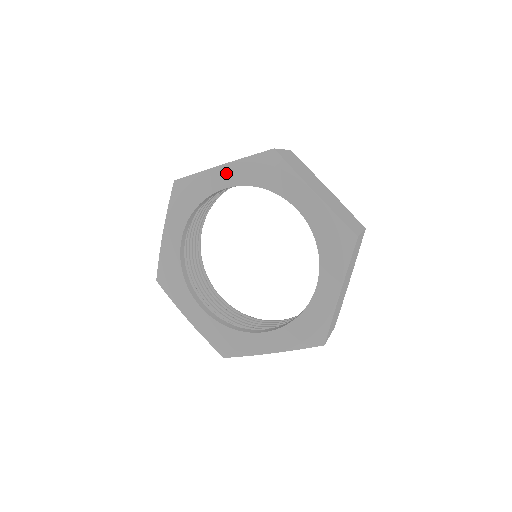
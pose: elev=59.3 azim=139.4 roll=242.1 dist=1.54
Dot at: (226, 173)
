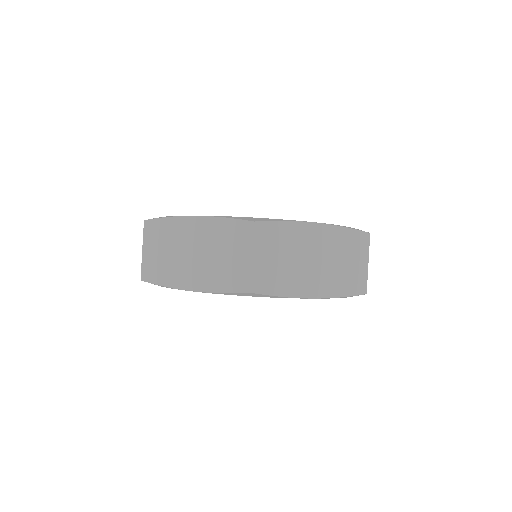
Dot at: occluded
